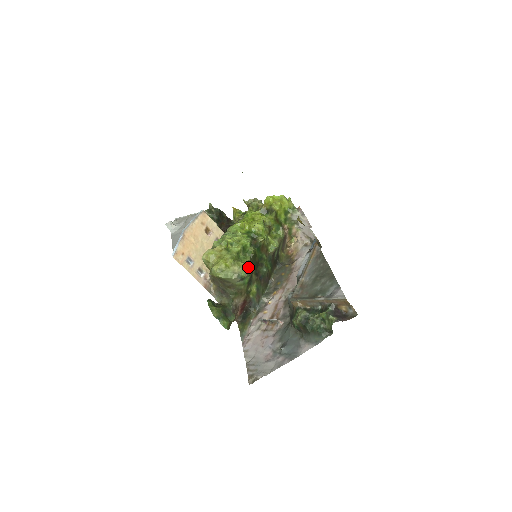
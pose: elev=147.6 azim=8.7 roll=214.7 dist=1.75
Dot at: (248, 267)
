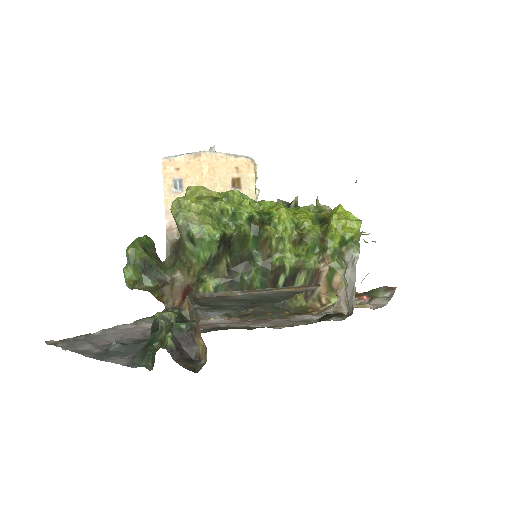
Dot at: (211, 232)
